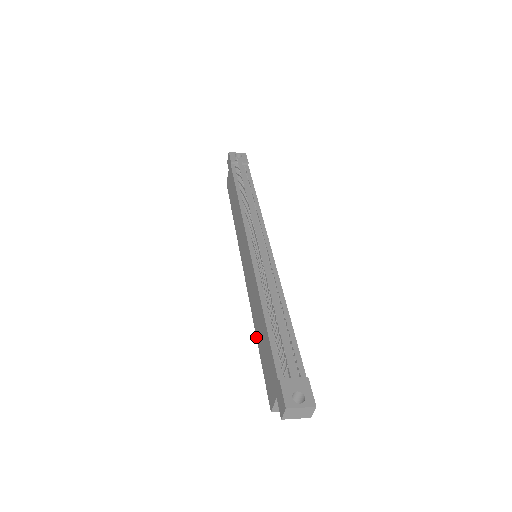
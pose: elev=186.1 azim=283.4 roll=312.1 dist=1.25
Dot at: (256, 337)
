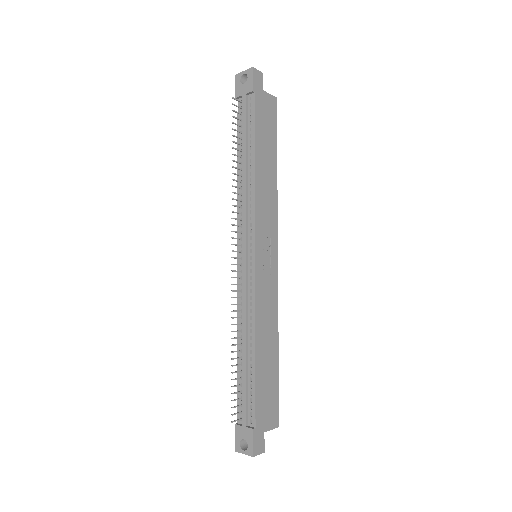
Dot at: occluded
